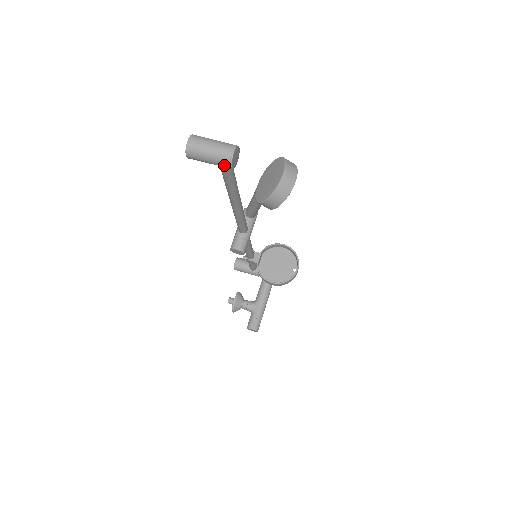
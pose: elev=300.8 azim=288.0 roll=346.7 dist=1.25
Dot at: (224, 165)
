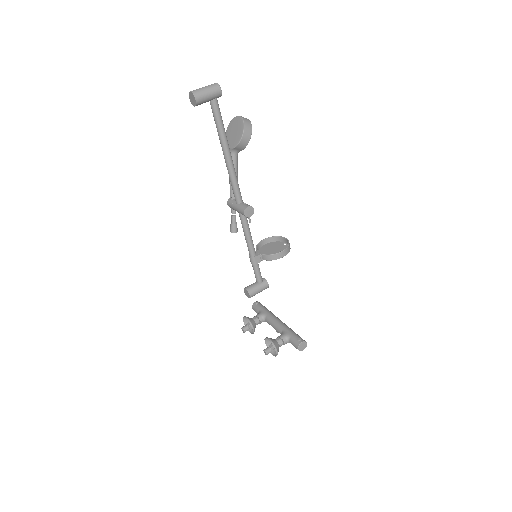
Dot at: (217, 92)
